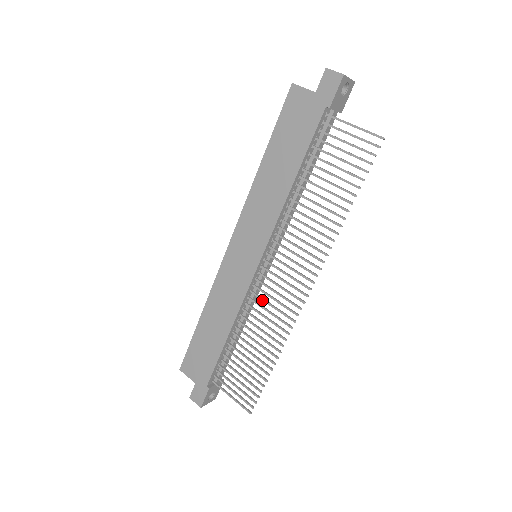
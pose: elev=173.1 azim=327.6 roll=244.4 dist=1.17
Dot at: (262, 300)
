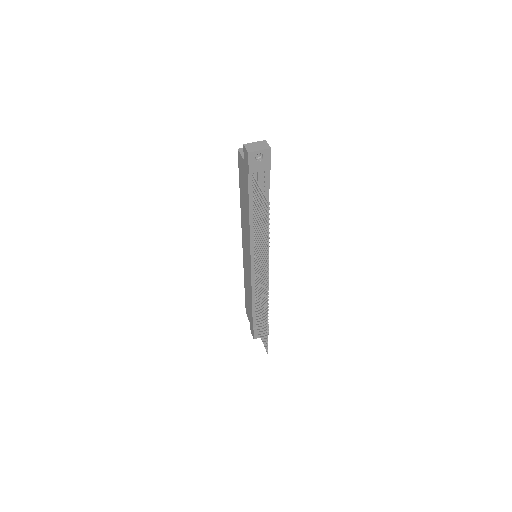
Dot at: (258, 287)
